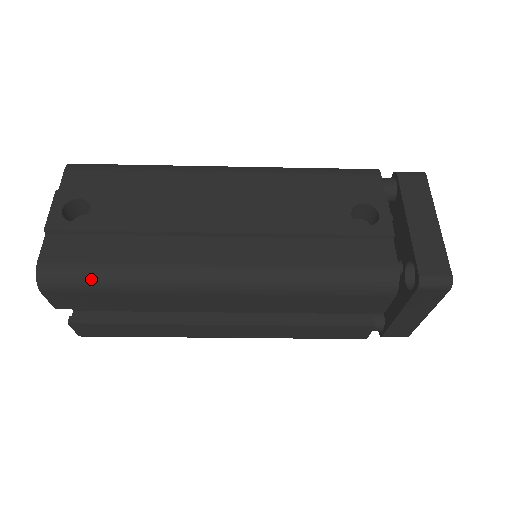
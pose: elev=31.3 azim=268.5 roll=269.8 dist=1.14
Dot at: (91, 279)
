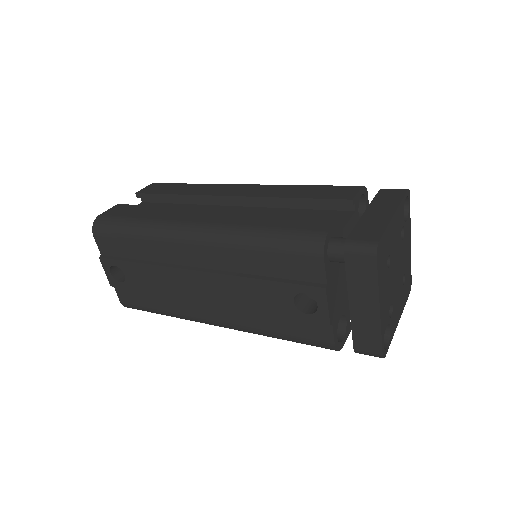
Dot at: (151, 312)
